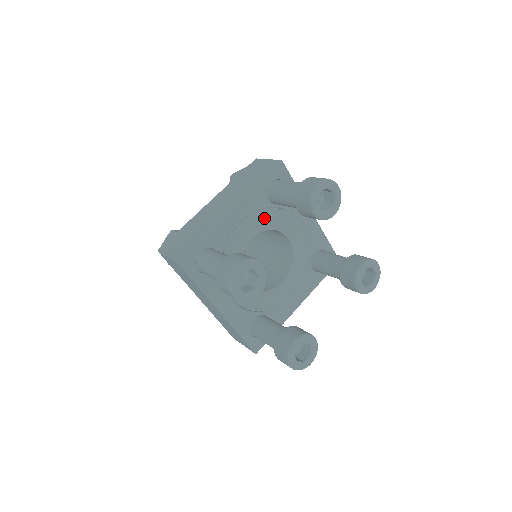
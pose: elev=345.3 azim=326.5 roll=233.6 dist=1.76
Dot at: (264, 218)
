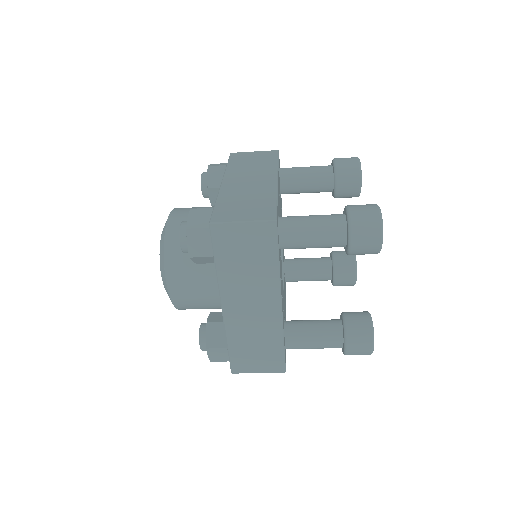
Dot at: (280, 204)
